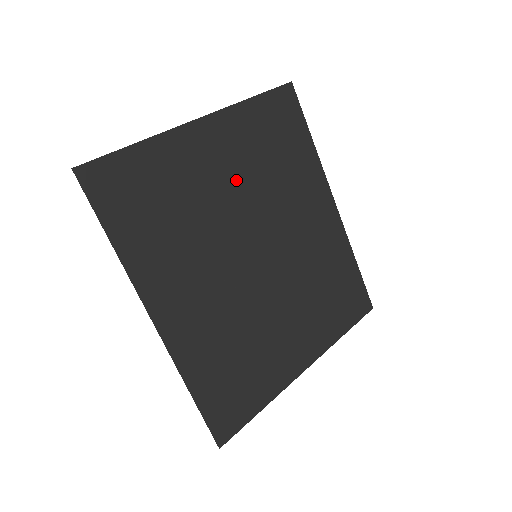
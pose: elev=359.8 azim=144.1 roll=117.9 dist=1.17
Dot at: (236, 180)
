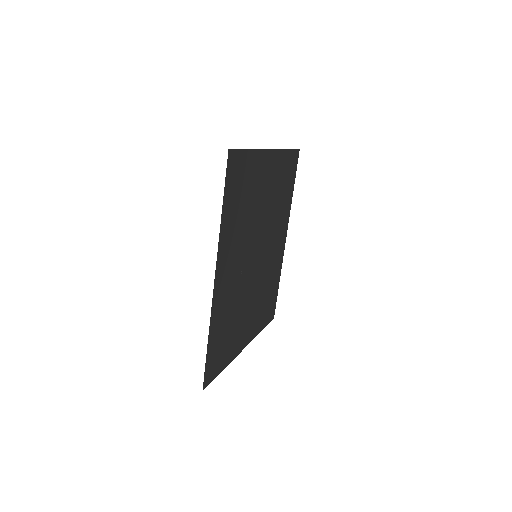
Dot at: (267, 199)
